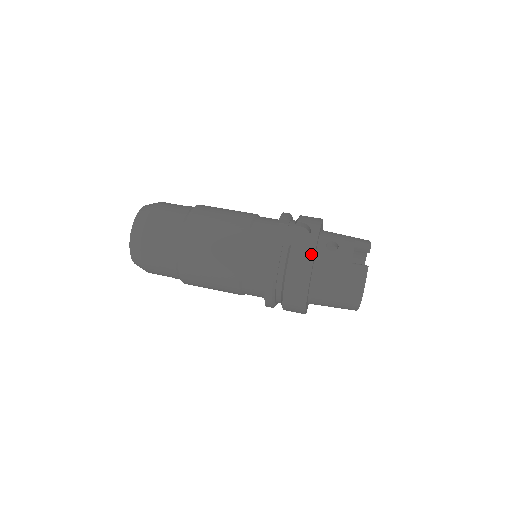
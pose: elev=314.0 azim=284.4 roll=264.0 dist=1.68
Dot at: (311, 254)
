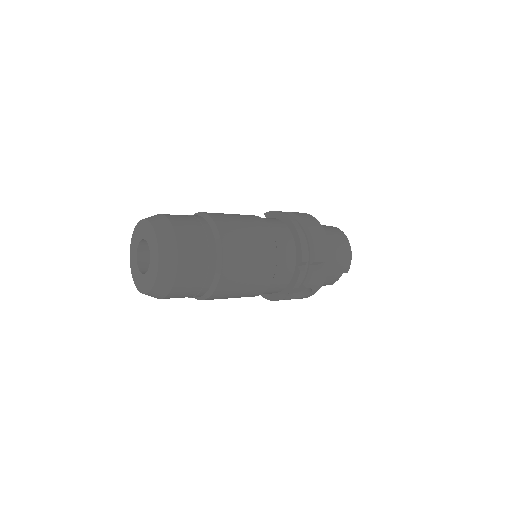
Dot at: occluded
